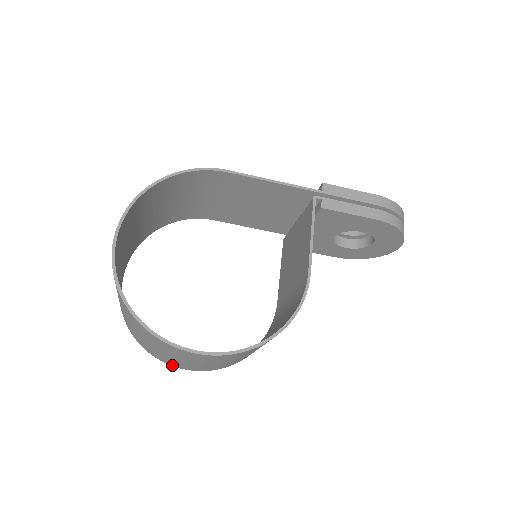
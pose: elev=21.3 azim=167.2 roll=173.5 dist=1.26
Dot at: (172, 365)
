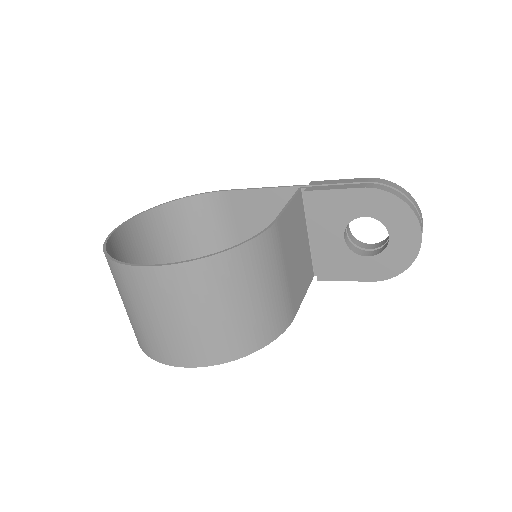
Dot at: (162, 360)
